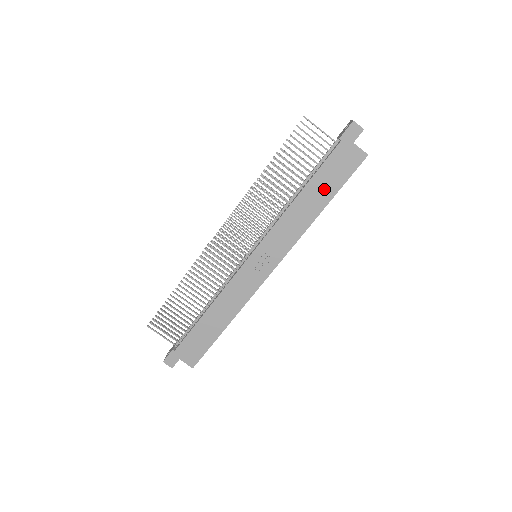
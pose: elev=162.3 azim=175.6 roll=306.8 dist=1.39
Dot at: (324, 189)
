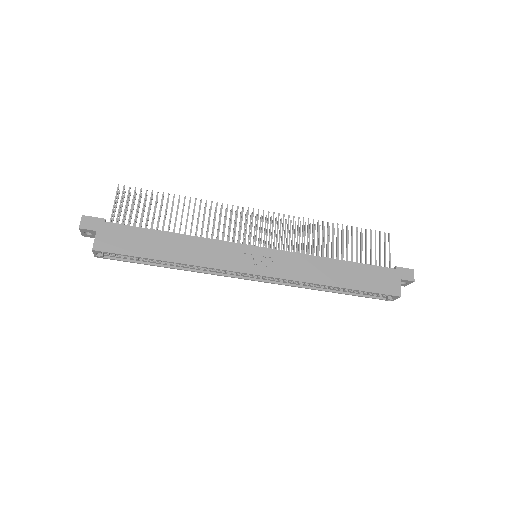
Dot at: (354, 278)
